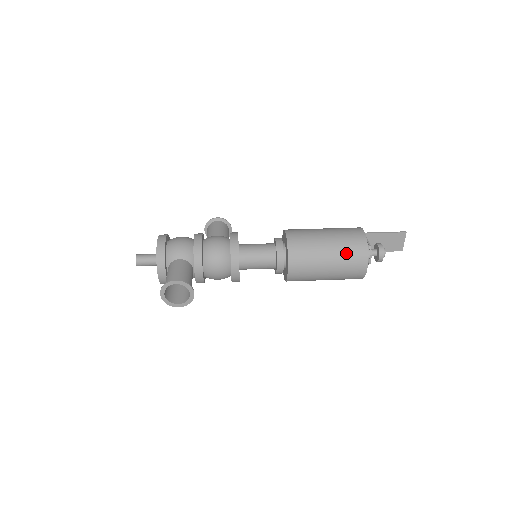
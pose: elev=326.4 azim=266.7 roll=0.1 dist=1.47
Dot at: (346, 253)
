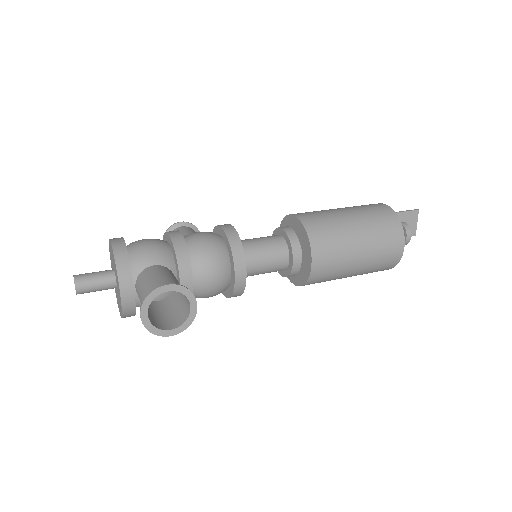
Dot at: (378, 229)
